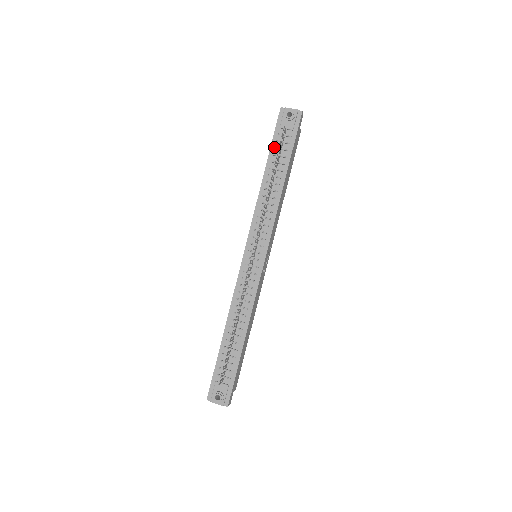
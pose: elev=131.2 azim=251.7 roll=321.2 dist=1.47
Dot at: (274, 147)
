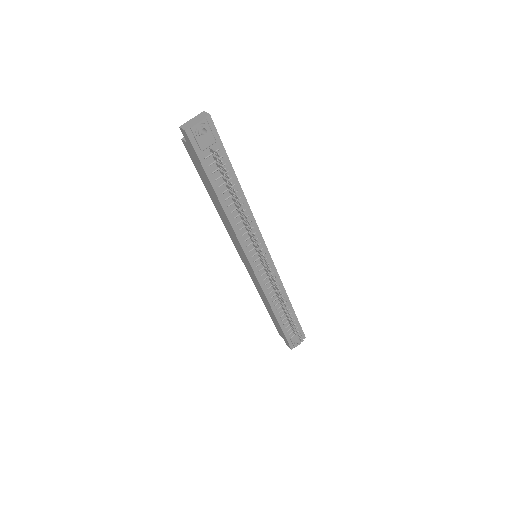
Dot at: (211, 173)
